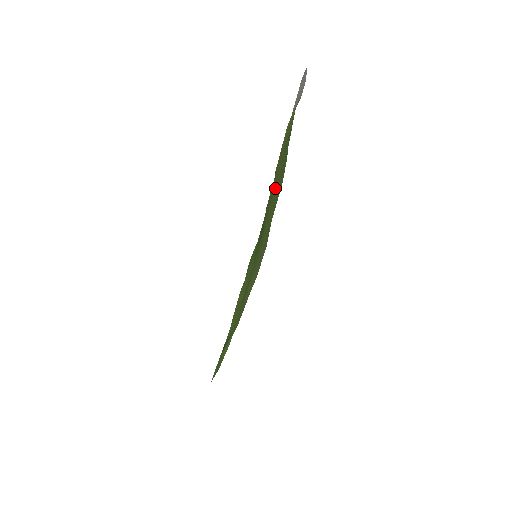
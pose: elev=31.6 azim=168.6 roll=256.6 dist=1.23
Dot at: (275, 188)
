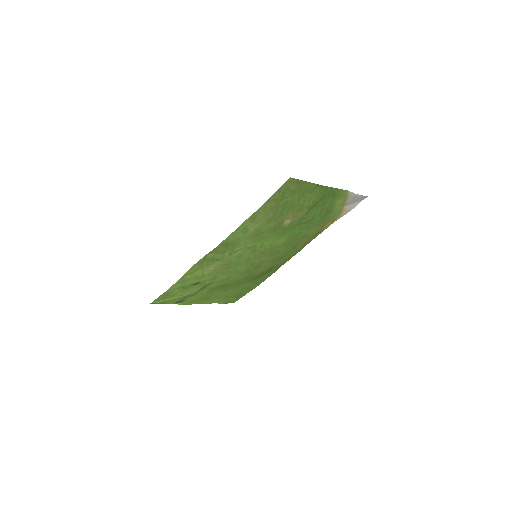
Dot at: (300, 239)
